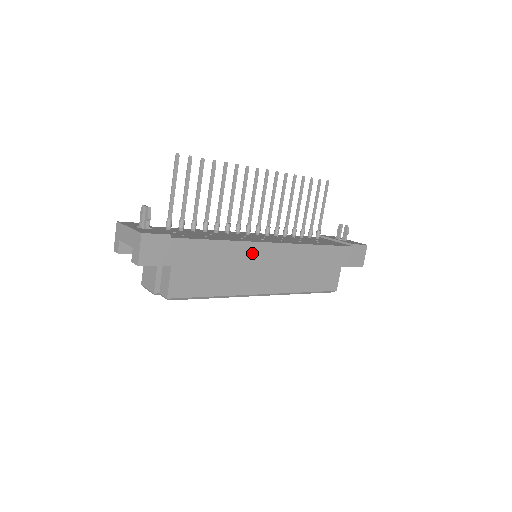
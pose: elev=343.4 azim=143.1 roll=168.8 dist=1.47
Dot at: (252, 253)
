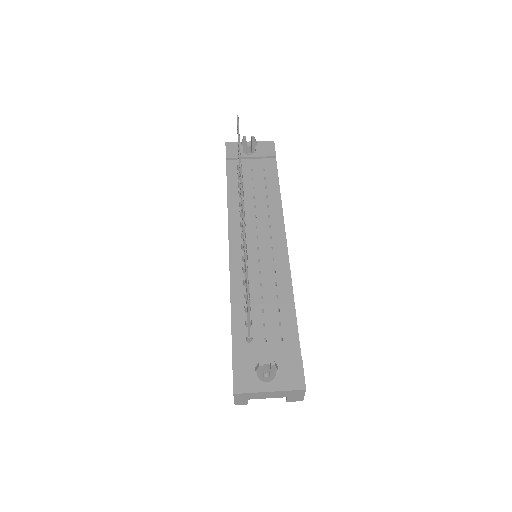
Dot at: occluded
